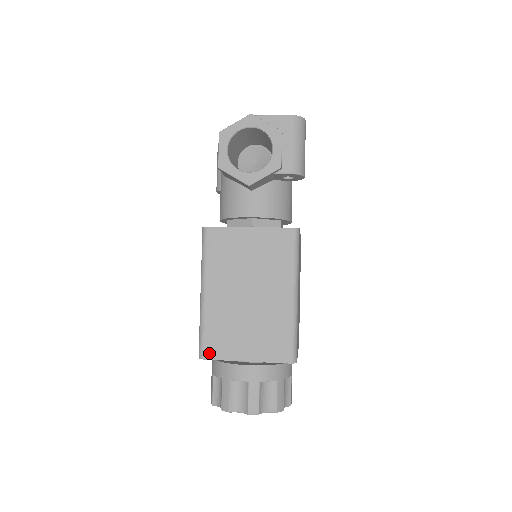
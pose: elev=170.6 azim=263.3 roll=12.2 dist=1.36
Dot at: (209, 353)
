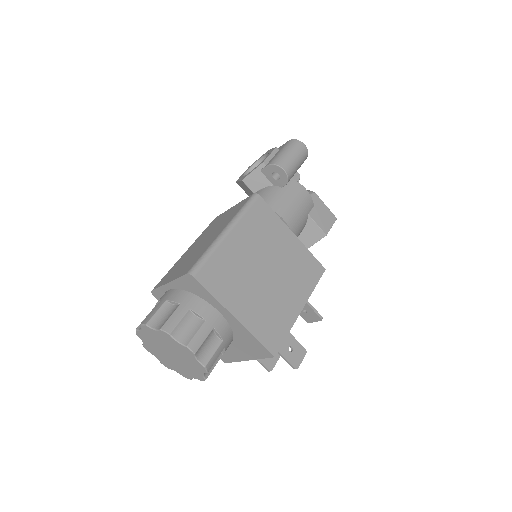
Dot at: (157, 286)
